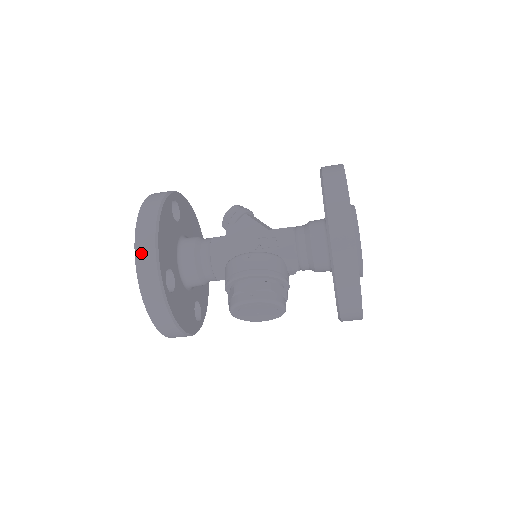
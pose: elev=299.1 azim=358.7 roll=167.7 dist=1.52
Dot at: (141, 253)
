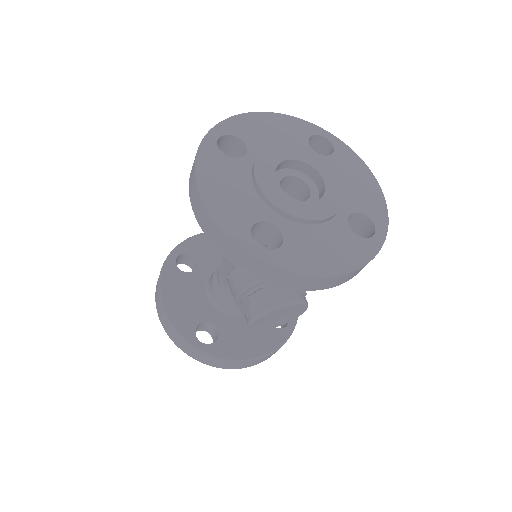
Dot at: (168, 332)
